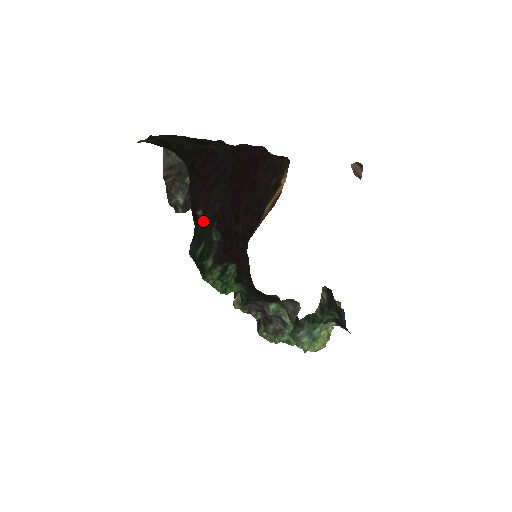
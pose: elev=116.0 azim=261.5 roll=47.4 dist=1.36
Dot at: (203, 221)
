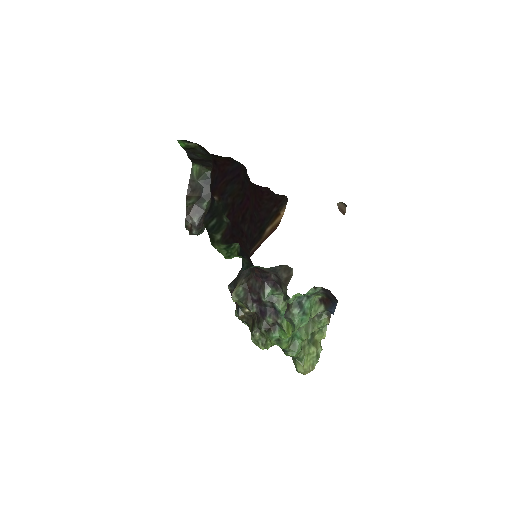
Dot at: (218, 204)
